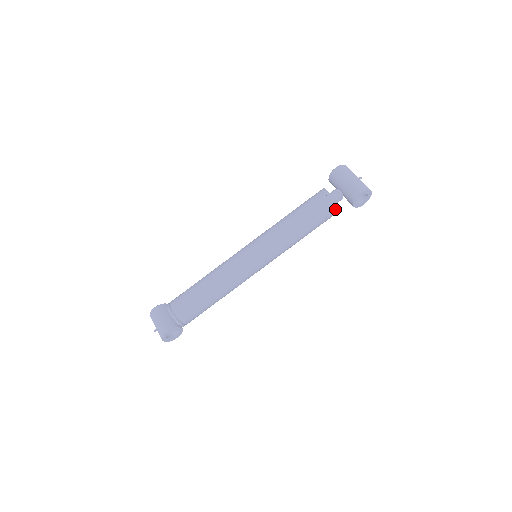
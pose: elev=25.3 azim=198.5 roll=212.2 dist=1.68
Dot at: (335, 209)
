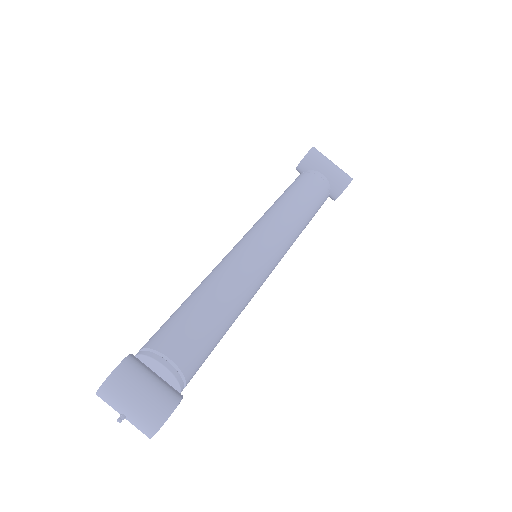
Dot at: occluded
